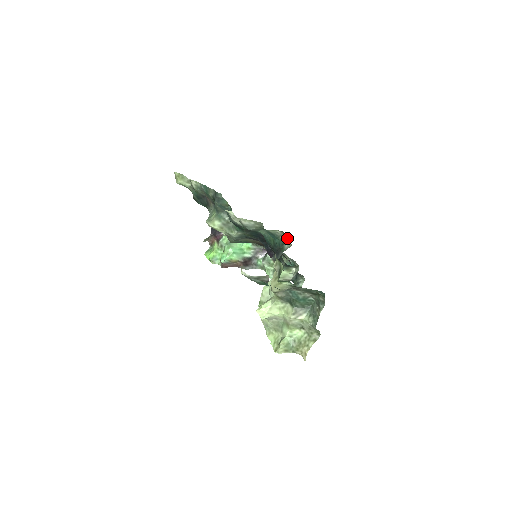
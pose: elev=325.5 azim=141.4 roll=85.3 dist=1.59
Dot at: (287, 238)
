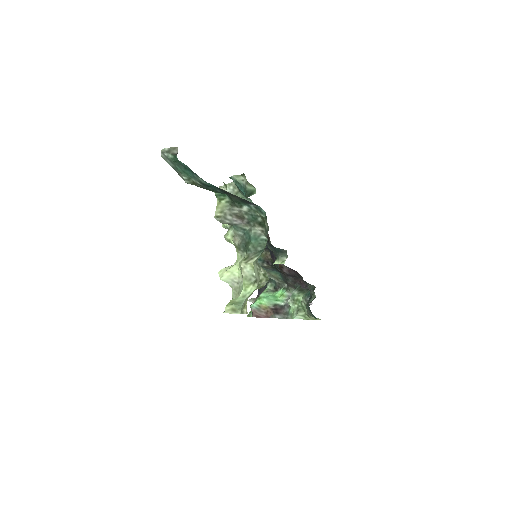
Dot at: (253, 187)
